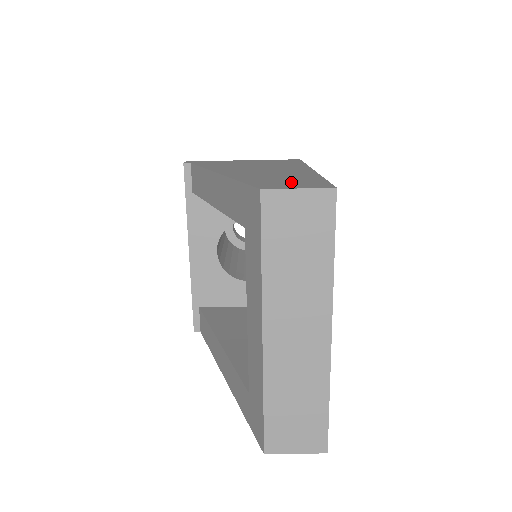
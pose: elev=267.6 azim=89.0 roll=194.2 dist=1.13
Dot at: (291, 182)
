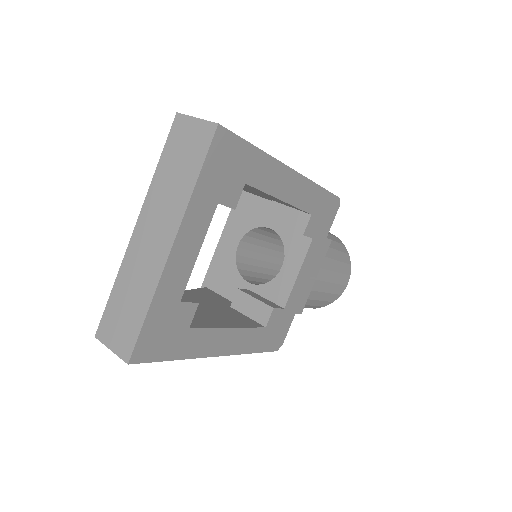
Dot at: occluded
